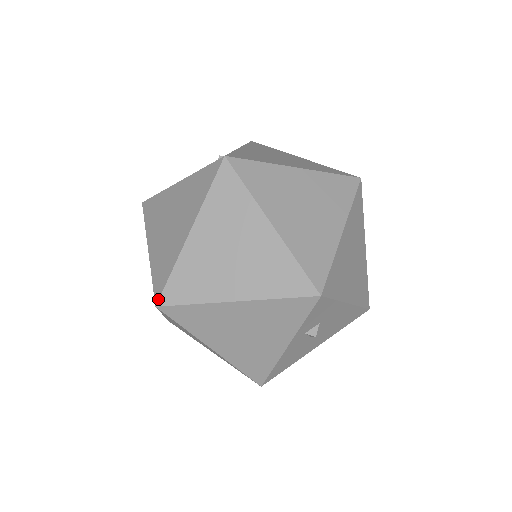
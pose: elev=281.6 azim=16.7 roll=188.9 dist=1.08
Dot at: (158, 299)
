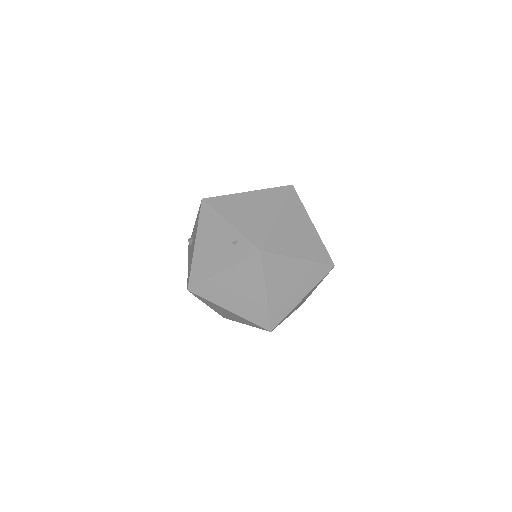
Dot at: (270, 329)
